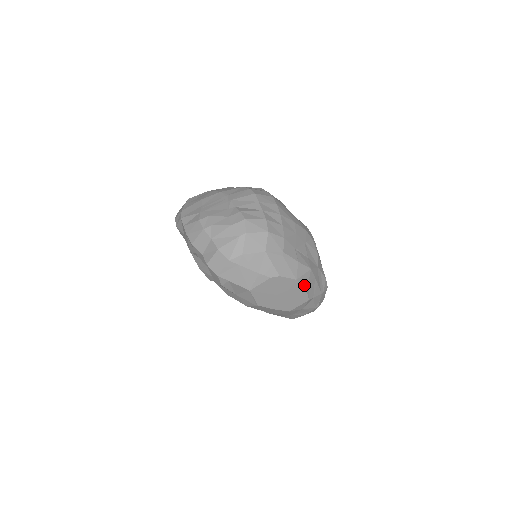
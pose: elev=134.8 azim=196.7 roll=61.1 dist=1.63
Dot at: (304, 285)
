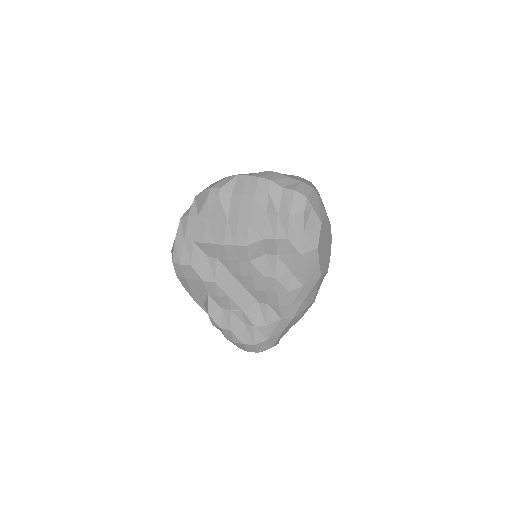
Dot at: (330, 251)
